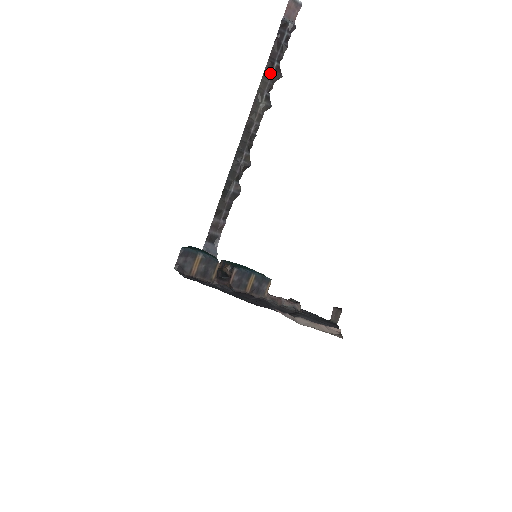
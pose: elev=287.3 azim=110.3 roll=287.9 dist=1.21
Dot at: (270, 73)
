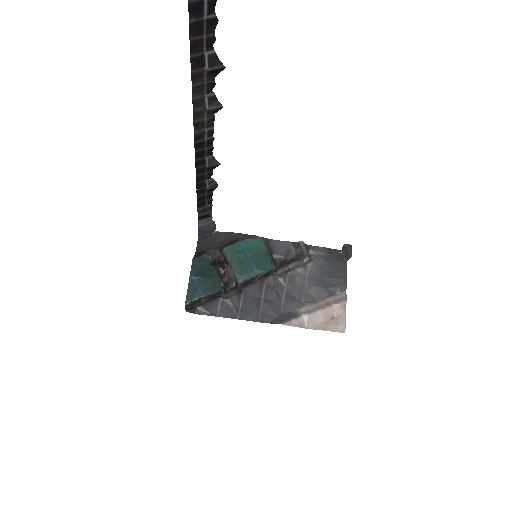
Dot at: (202, 71)
